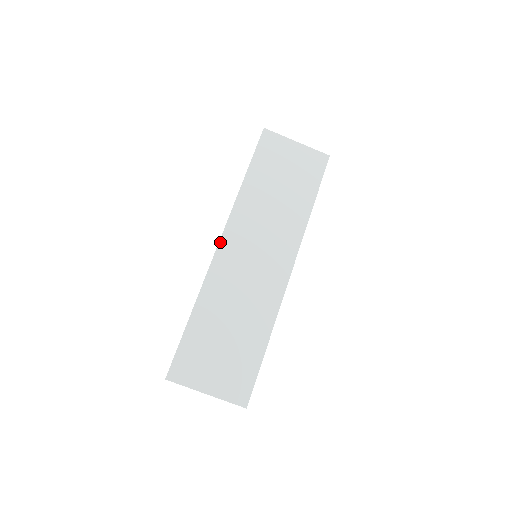
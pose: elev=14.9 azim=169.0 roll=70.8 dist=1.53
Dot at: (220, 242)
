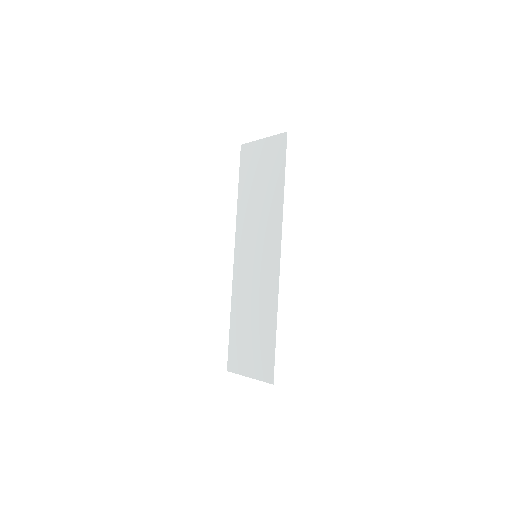
Dot at: (234, 256)
